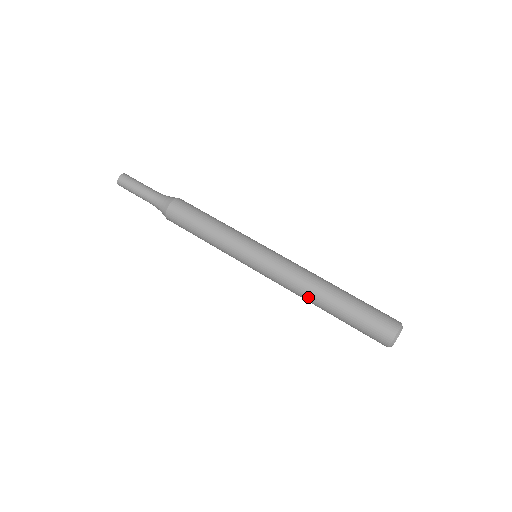
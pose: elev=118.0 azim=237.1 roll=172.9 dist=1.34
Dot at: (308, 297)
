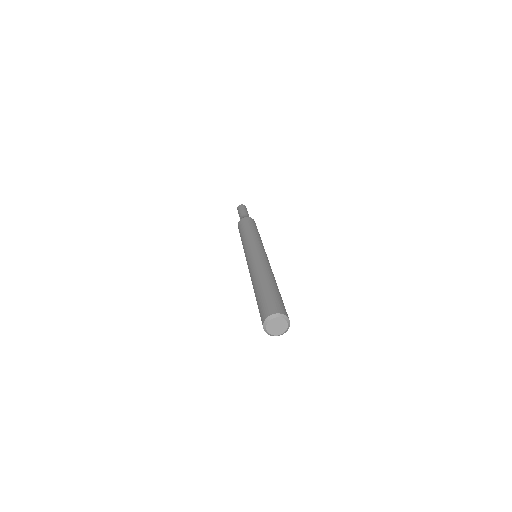
Dot at: (260, 272)
